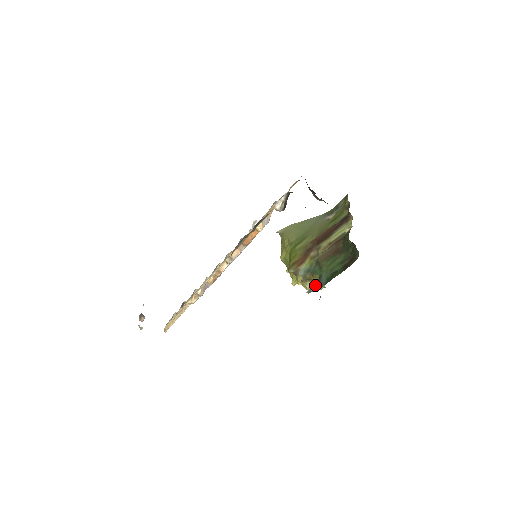
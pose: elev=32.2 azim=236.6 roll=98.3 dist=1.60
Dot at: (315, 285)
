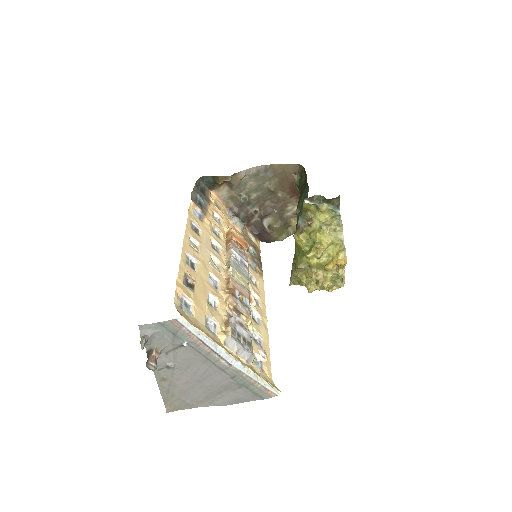
Dot at: occluded
